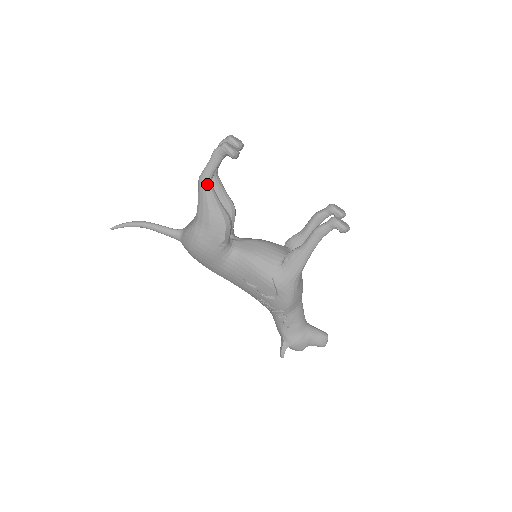
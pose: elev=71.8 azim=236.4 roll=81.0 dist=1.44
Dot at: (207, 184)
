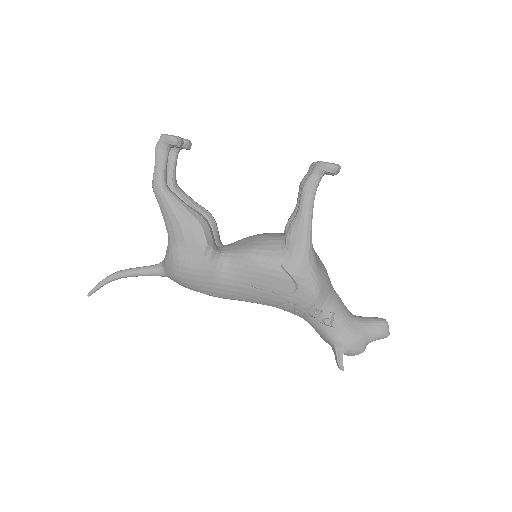
Dot at: (162, 188)
